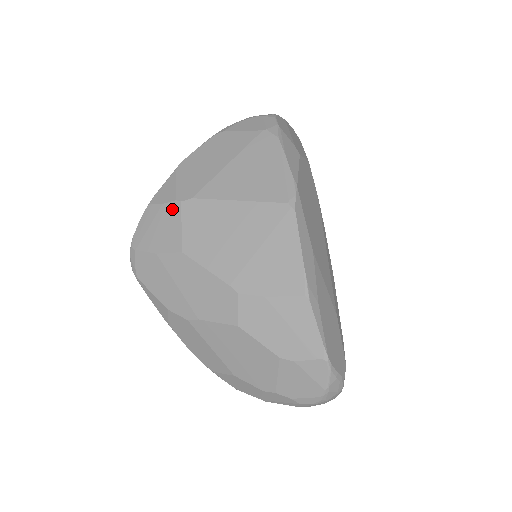
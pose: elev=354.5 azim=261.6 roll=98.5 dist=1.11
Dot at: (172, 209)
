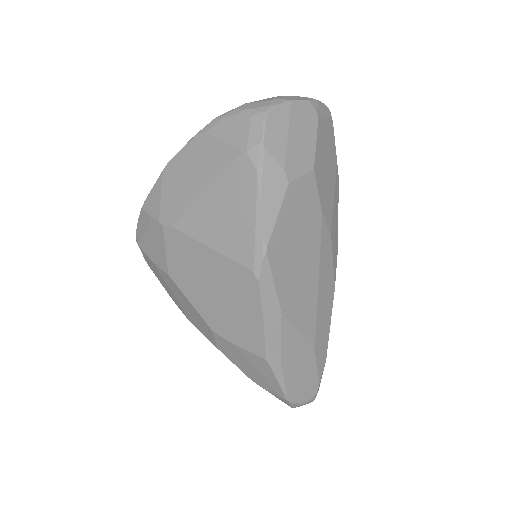
Dot at: (157, 228)
